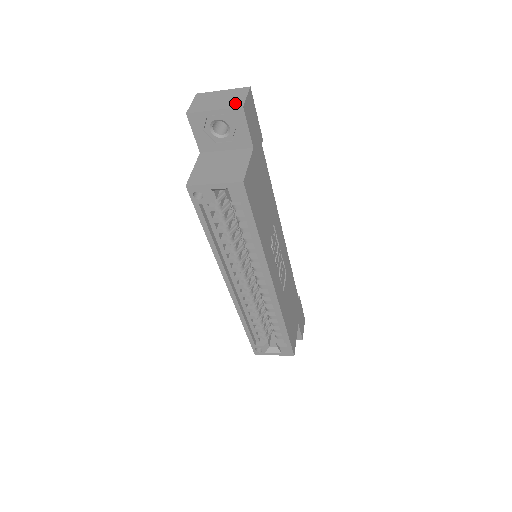
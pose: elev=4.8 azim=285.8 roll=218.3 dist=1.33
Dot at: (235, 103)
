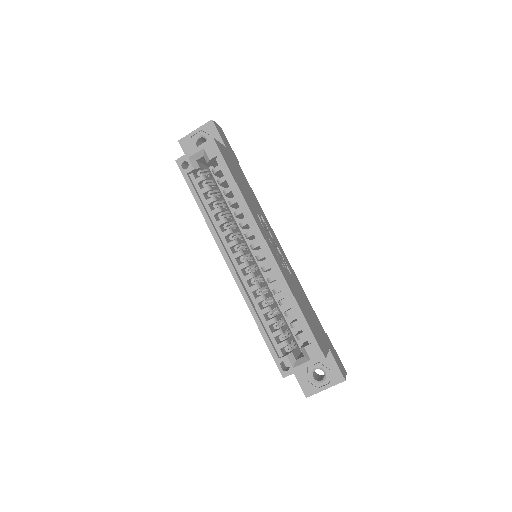
Dot at: occluded
